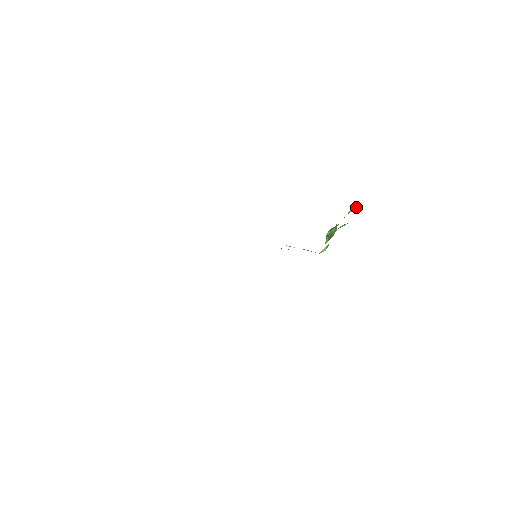
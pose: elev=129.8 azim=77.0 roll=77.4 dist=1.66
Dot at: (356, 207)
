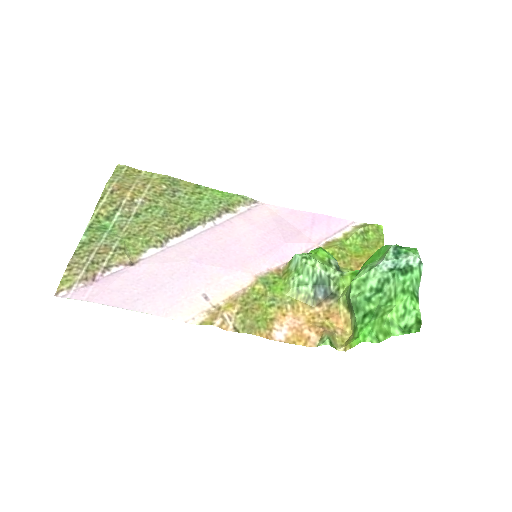
Dot at: (388, 336)
